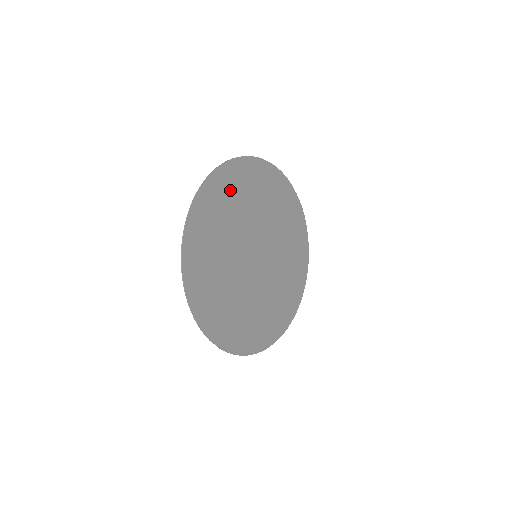
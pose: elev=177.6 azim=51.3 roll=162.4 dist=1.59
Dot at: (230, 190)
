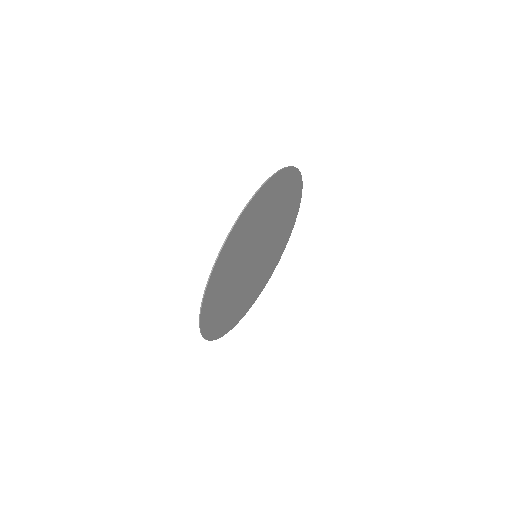
Dot at: (216, 302)
